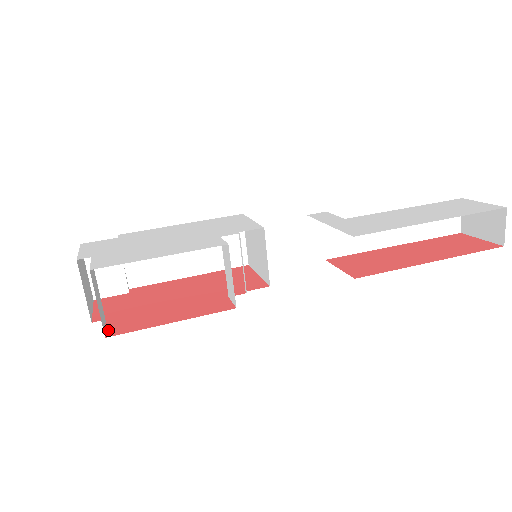
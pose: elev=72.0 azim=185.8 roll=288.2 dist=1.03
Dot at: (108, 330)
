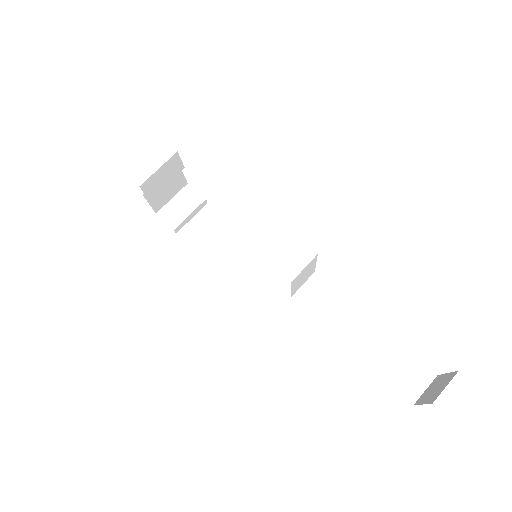
Dot at: (145, 193)
